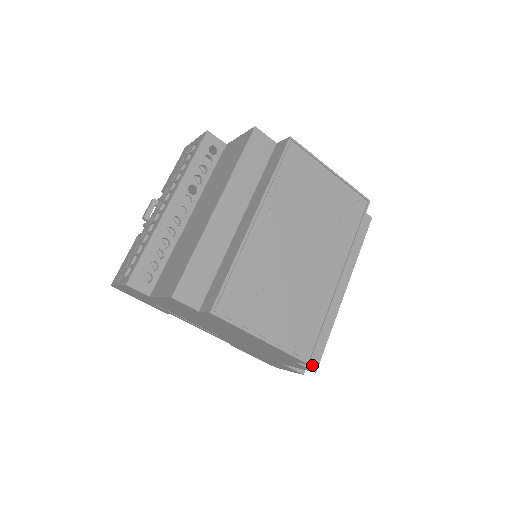
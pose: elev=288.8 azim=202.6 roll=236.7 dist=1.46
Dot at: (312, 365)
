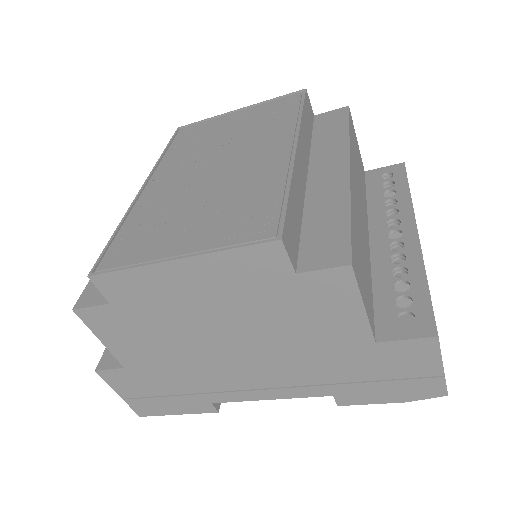
Dot at: (336, 261)
